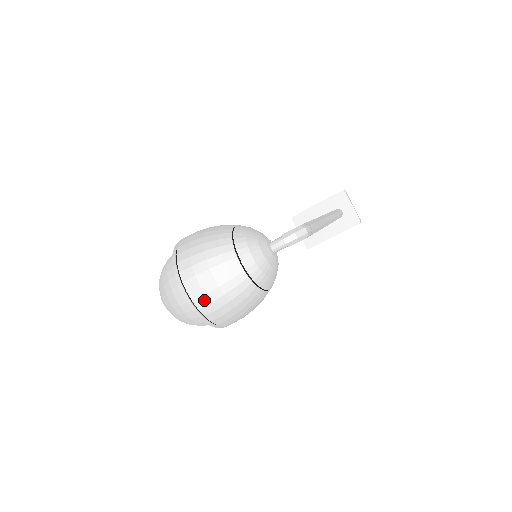
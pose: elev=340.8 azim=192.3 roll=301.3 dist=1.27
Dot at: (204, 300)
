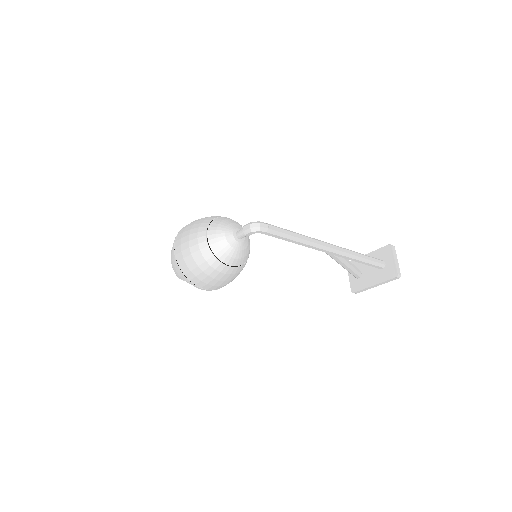
Dot at: (181, 256)
